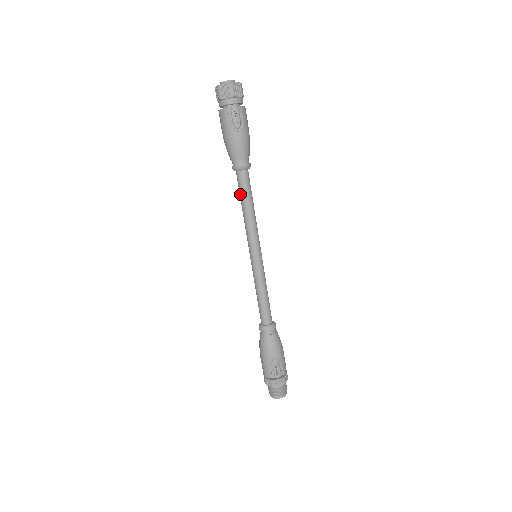
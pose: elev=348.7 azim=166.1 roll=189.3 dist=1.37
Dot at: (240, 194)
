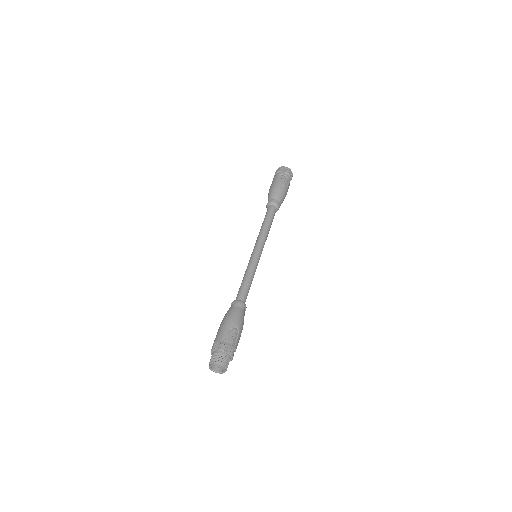
Dot at: (265, 217)
